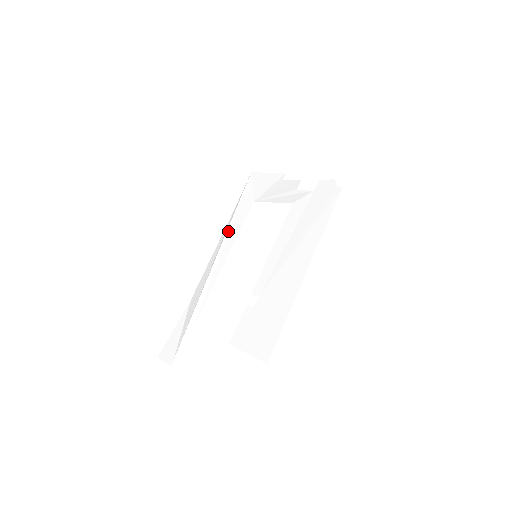
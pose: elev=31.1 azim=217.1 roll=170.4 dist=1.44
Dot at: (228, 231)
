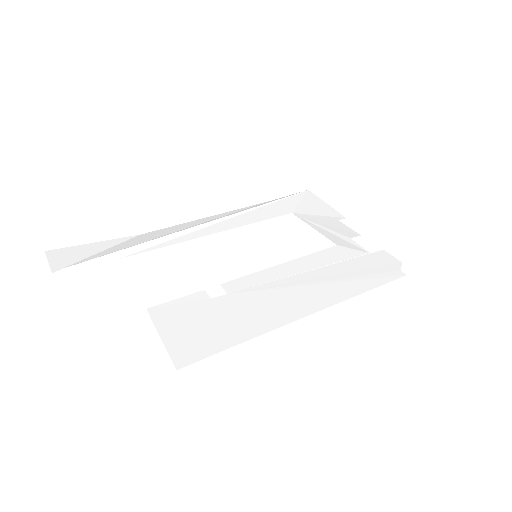
Dot at: (242, 213)
